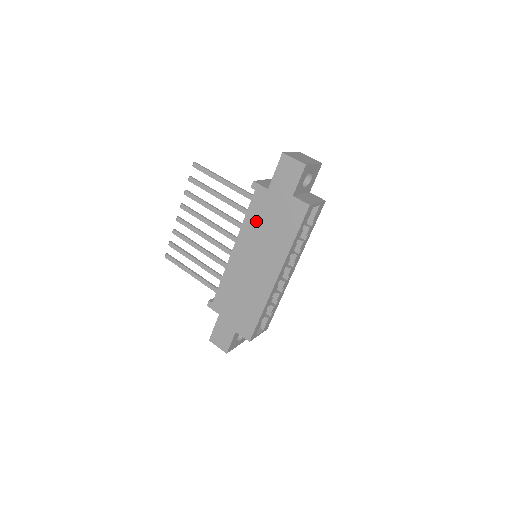
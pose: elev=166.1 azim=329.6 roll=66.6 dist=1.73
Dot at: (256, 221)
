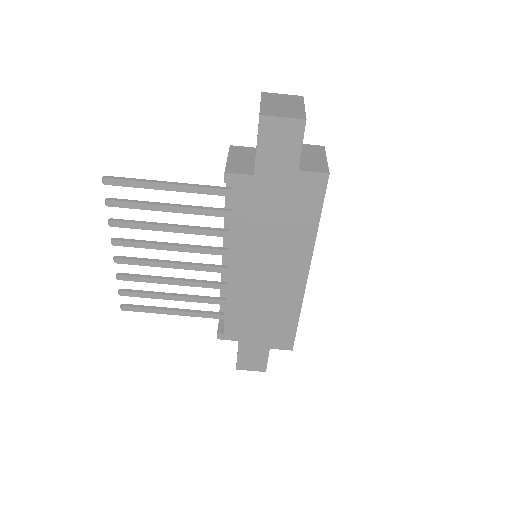
Dot at: (250, 222)
